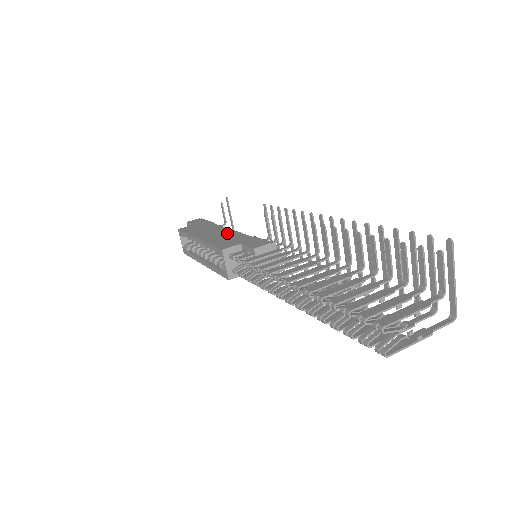
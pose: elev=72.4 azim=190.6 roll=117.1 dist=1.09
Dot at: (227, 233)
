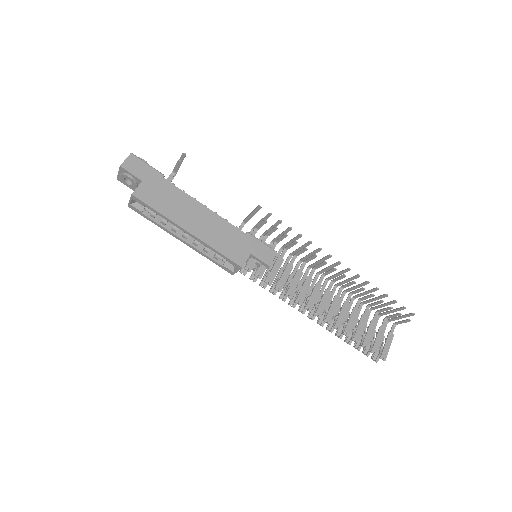
Dot at: (215, 222)
